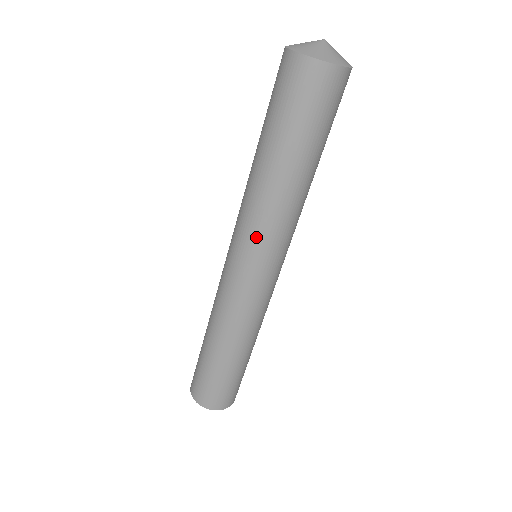
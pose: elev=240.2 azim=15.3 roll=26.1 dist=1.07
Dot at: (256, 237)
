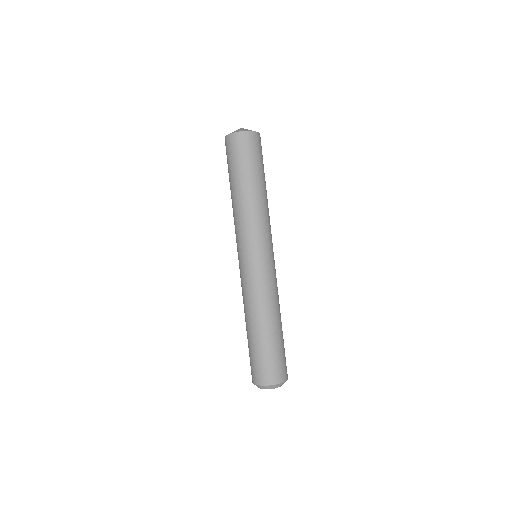
Dot at: (251, 234)
